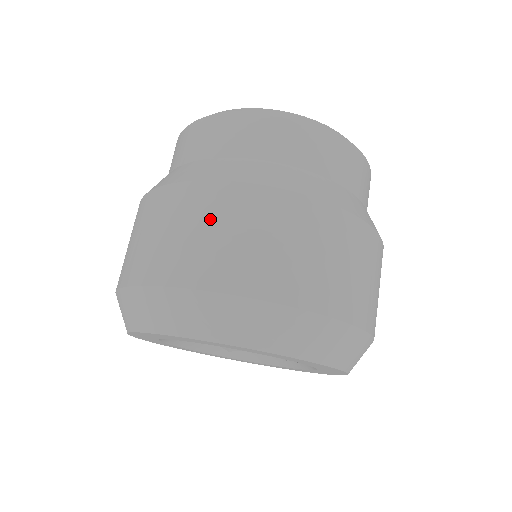
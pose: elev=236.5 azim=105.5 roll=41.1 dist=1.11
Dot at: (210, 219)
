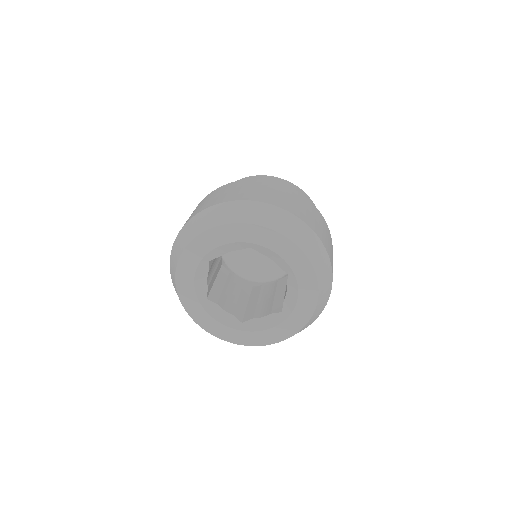
Dot at: (307, 207)
